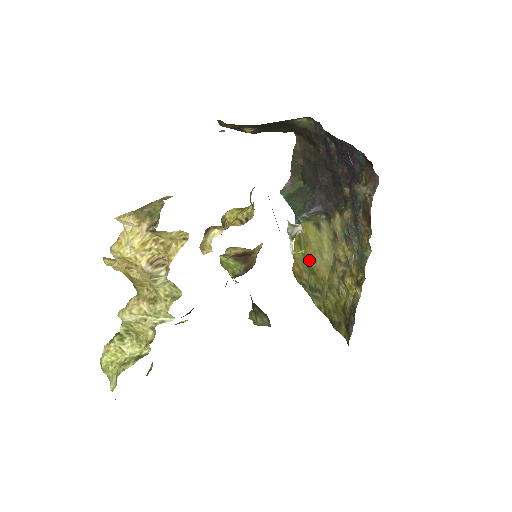
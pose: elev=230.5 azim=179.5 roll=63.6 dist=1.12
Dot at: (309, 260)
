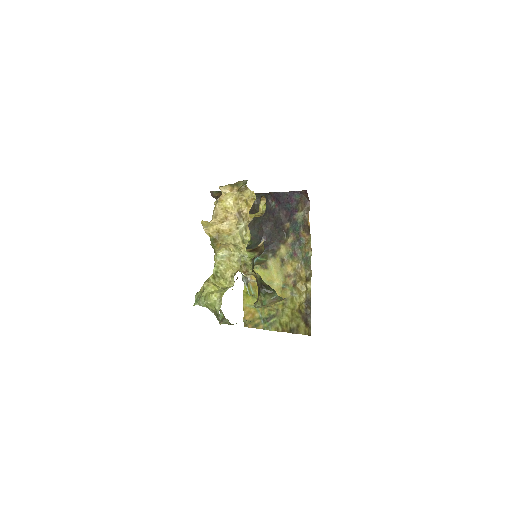
Dot at: occluded
